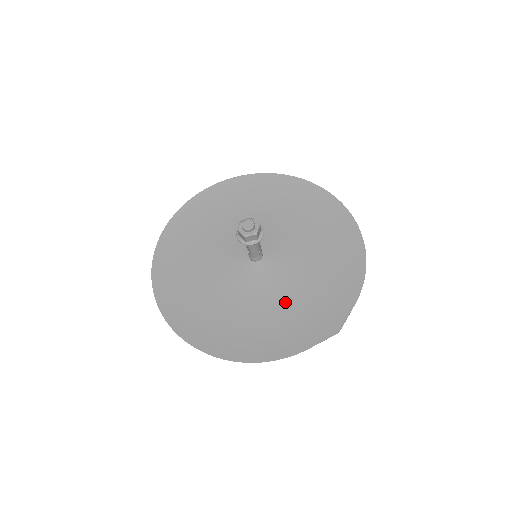
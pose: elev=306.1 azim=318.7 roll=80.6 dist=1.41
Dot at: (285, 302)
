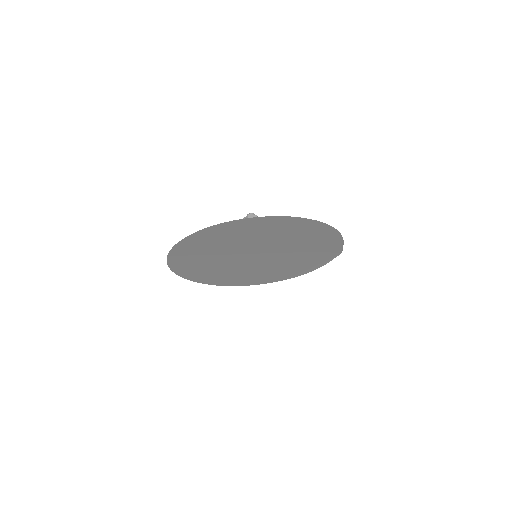
Dot at: occluded
